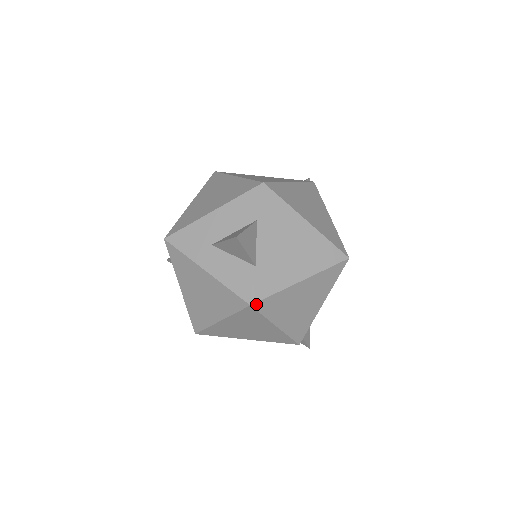
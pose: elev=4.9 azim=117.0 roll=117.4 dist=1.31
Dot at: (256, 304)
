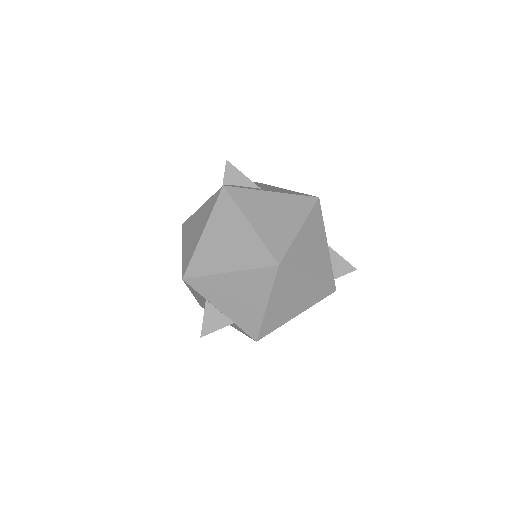
Dot at: (259, 338)
